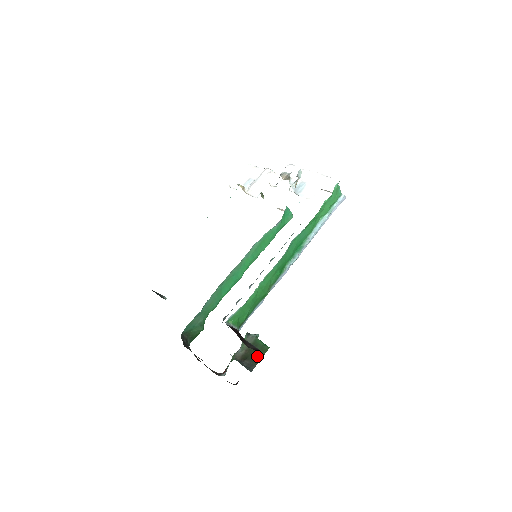
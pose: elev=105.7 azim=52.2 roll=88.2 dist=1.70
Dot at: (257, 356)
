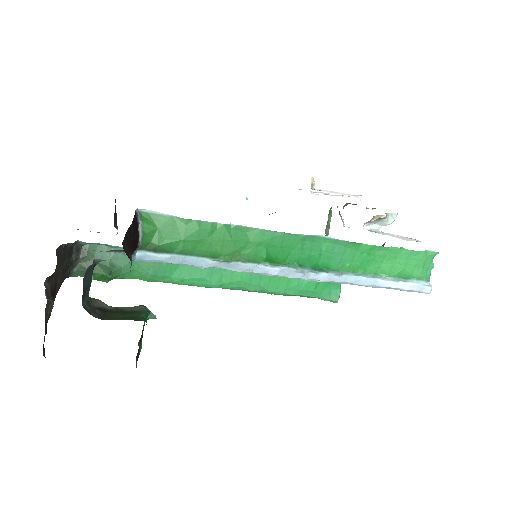
Dot at: (118, 317)
